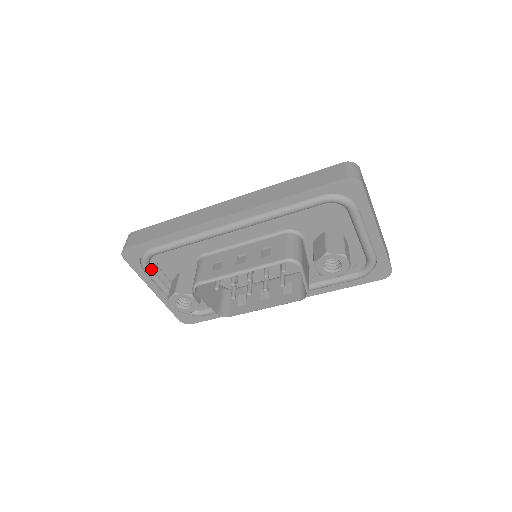
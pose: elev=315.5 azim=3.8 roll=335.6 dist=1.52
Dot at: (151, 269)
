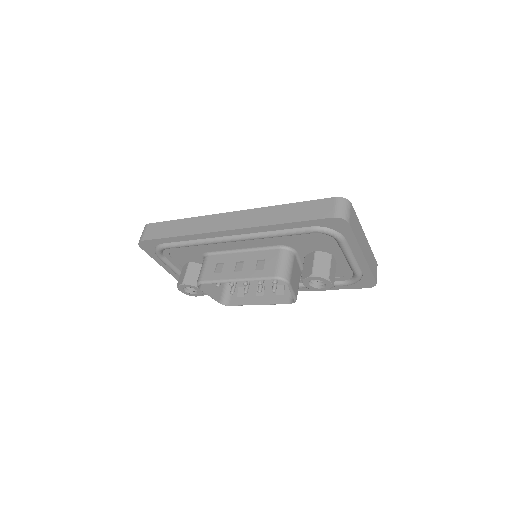
Dot at: (164, 257)
